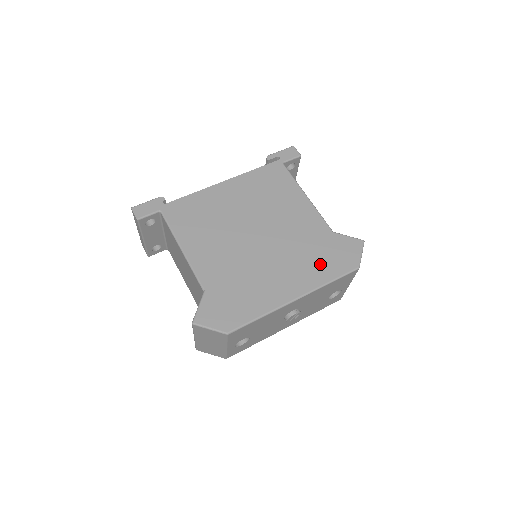
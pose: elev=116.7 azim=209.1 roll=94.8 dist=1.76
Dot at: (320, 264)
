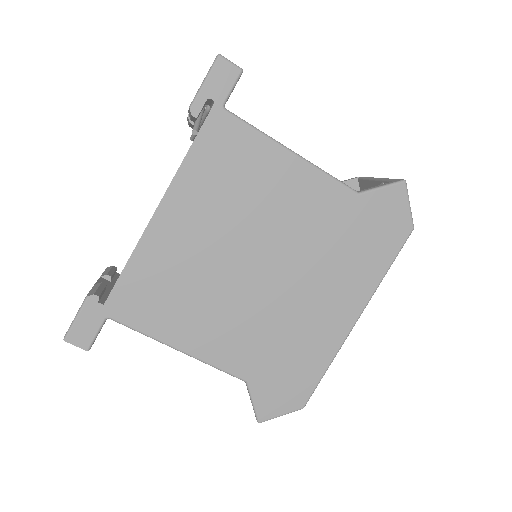
Dot at: (364, 256)
